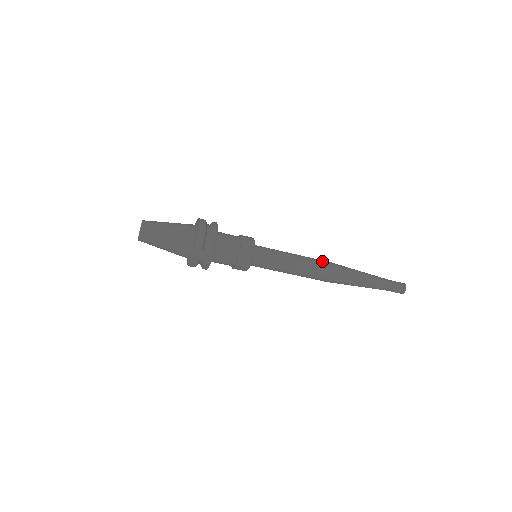
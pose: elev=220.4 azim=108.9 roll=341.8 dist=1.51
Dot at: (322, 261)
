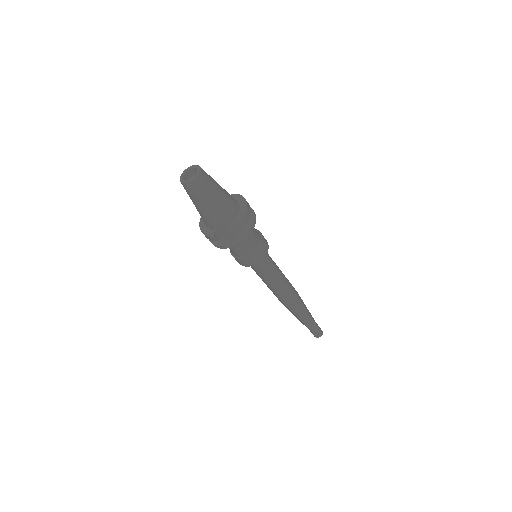
Dot at: (294, 289)
